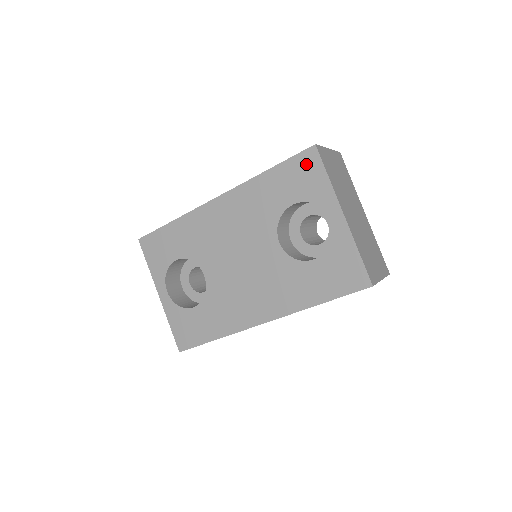
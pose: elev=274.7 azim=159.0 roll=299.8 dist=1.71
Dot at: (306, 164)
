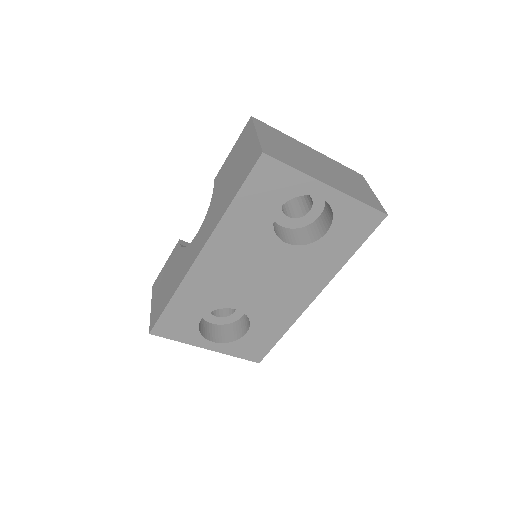
Dot at: (266, 173)
